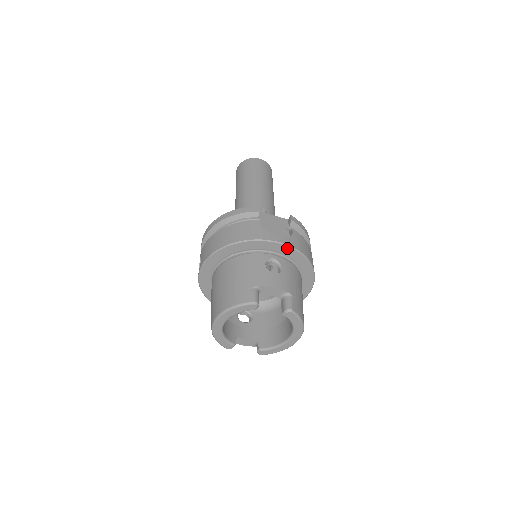
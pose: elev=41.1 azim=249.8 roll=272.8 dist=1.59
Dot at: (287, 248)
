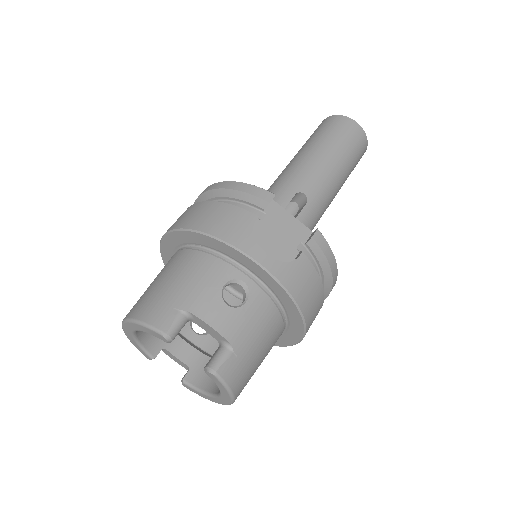
Dot at: (270, 278)
